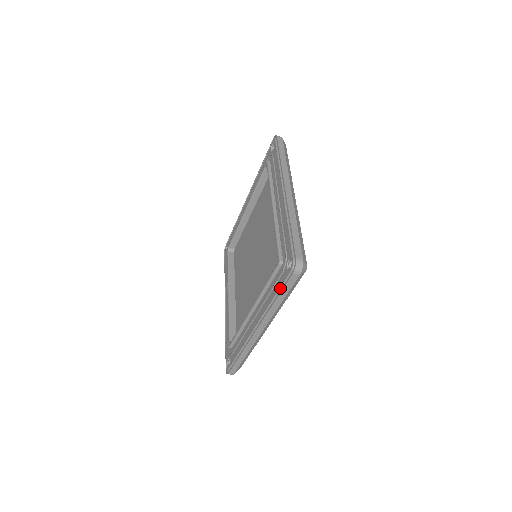
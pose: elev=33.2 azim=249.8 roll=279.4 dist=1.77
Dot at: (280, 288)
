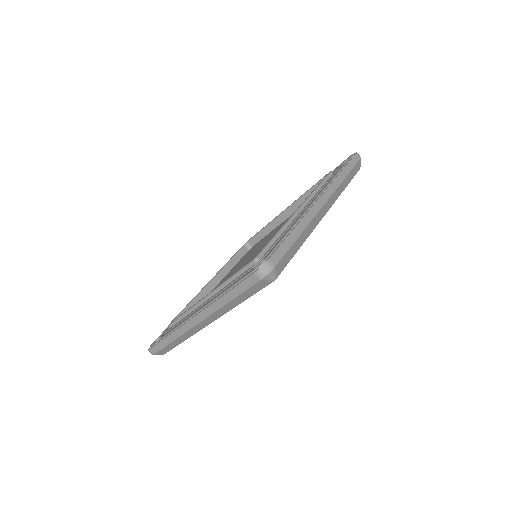
Dot at: (344, 165)
